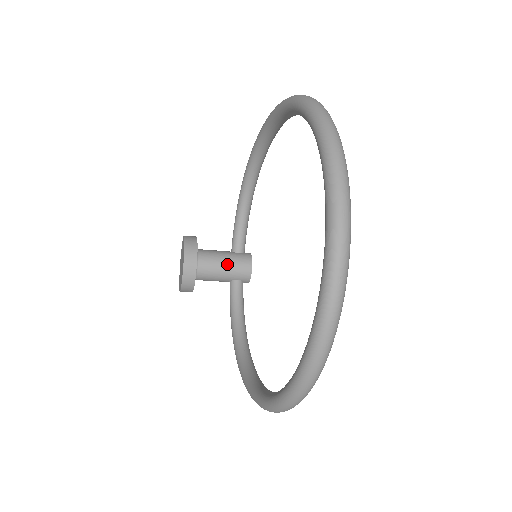
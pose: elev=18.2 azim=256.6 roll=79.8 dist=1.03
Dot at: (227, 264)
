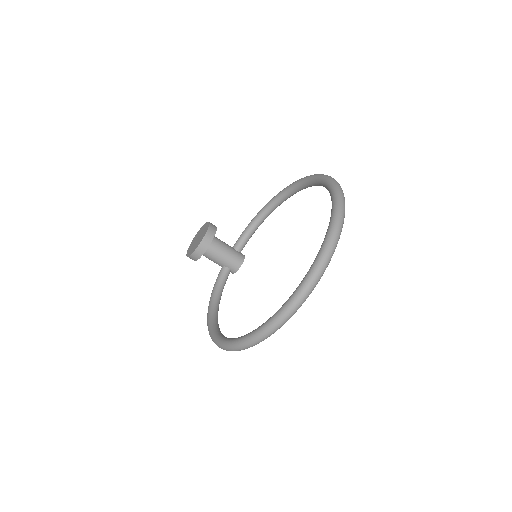
Dot at: (228, 254)
